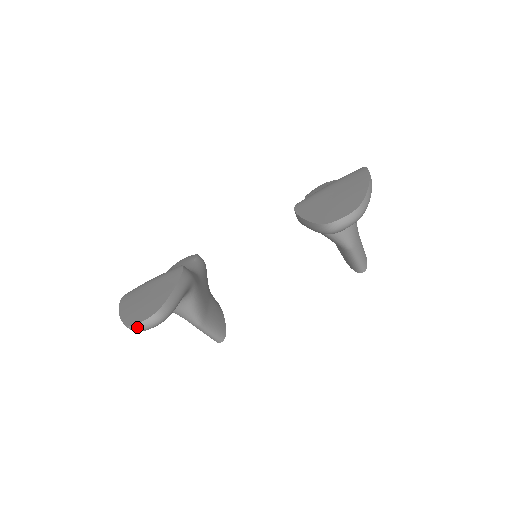
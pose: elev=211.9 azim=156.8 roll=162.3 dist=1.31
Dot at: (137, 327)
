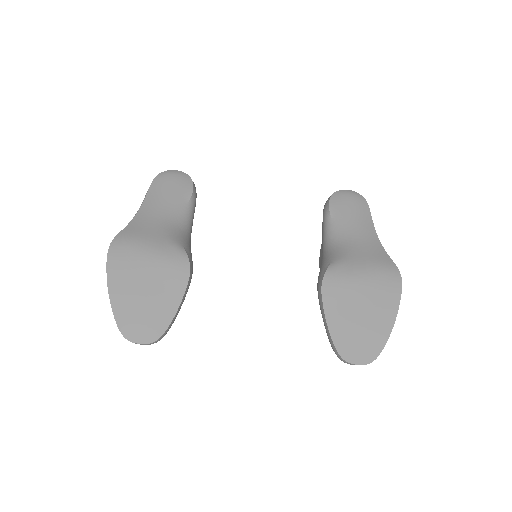
Dot at: (132, 342)
